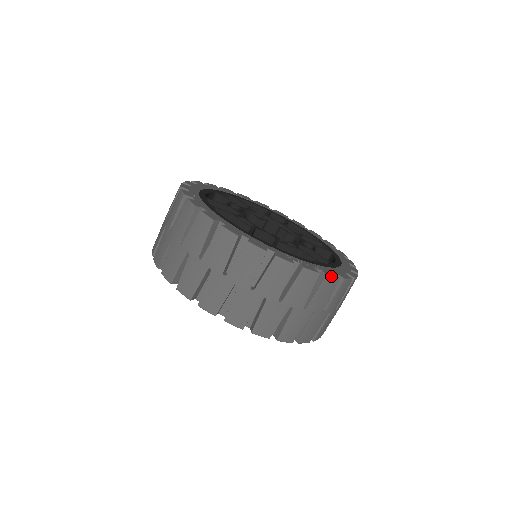
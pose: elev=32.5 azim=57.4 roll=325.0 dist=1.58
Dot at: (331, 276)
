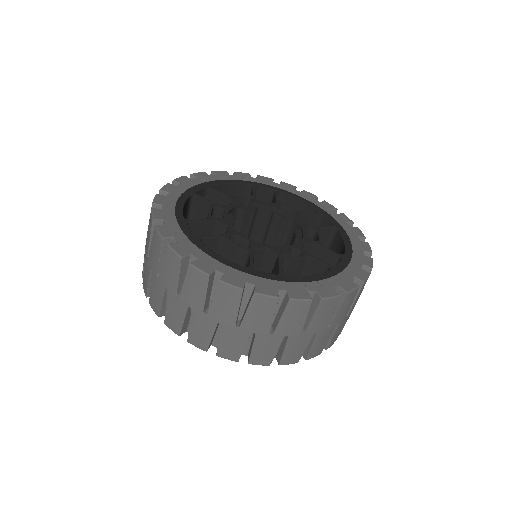
Dot at: (351, 290)
